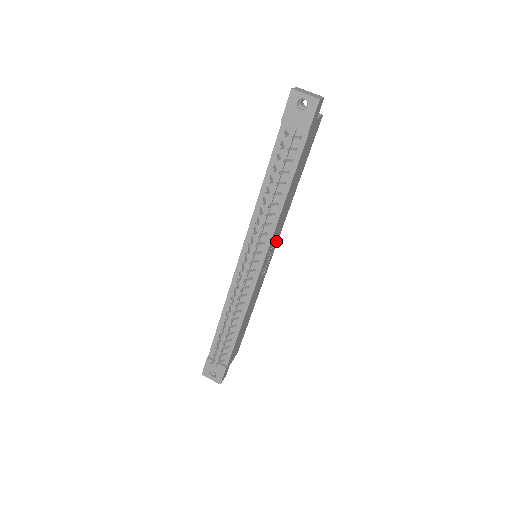
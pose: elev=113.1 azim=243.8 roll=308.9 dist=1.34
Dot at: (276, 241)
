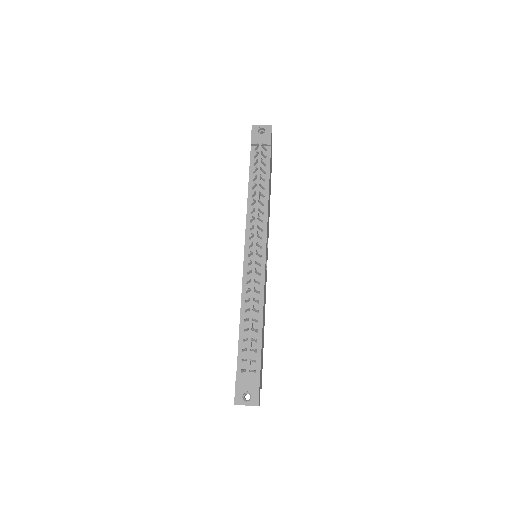
Dot at: (267, 246)
